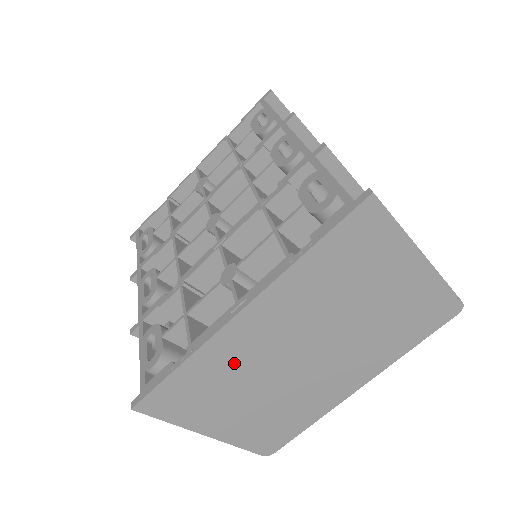
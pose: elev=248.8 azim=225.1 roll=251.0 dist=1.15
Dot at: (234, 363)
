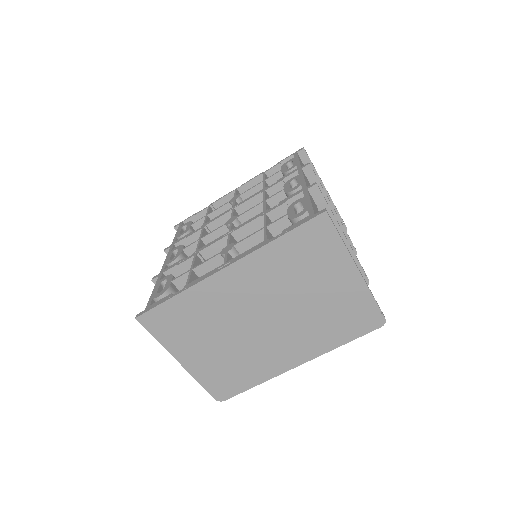
Dot at: (212, 307)
